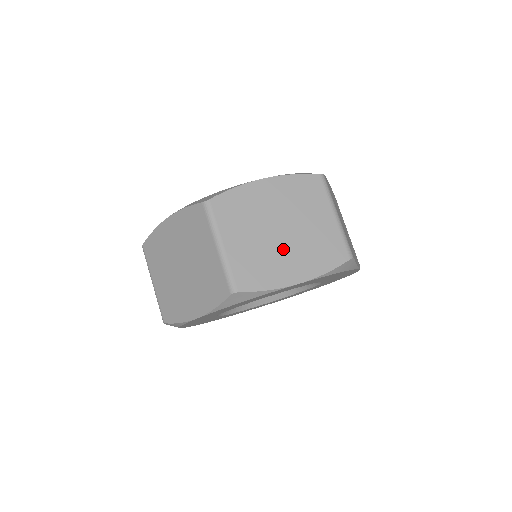
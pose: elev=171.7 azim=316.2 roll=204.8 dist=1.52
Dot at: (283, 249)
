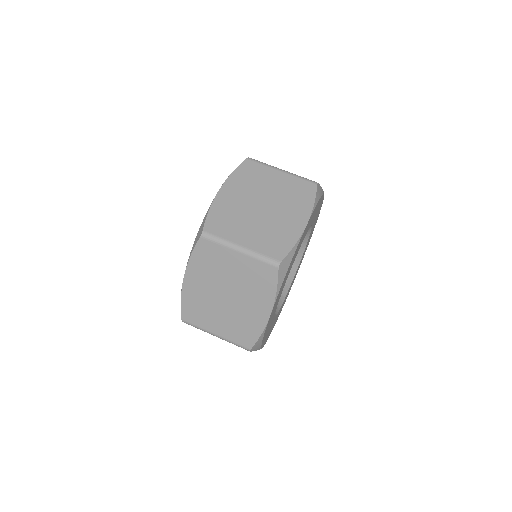
Dot at: occluded
